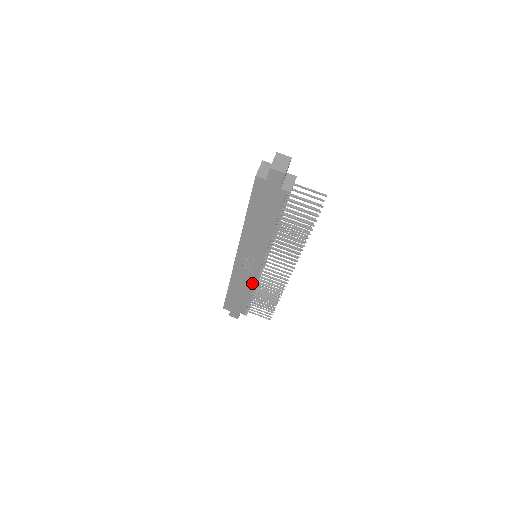
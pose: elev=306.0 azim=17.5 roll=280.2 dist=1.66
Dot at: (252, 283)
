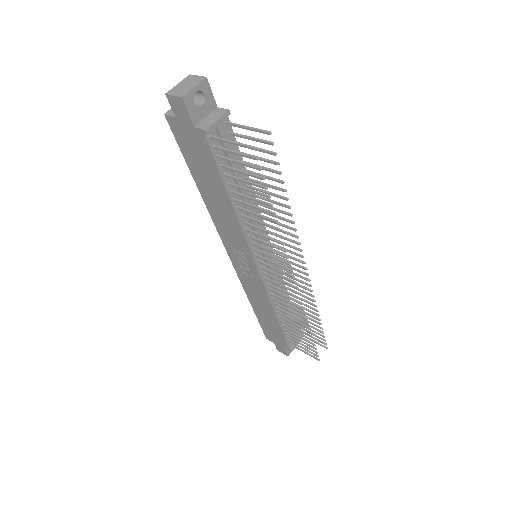
Dot at: (266, 298)
